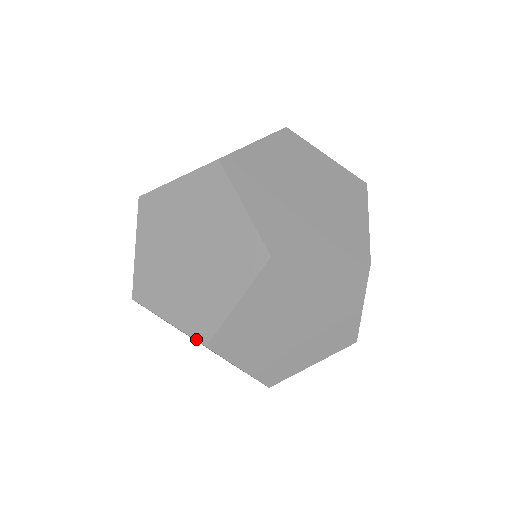
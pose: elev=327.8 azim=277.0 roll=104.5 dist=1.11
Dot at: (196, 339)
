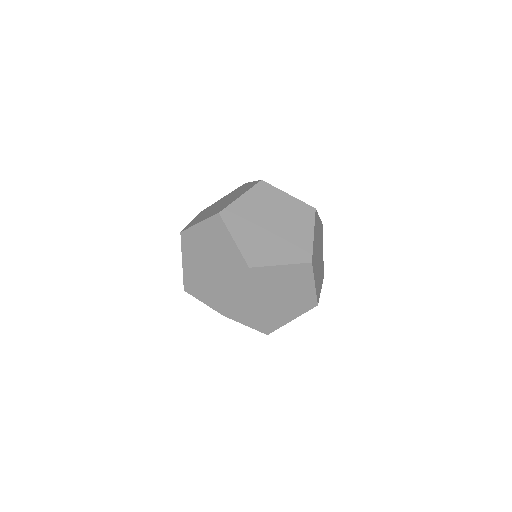
Dot at: (218, 312)
